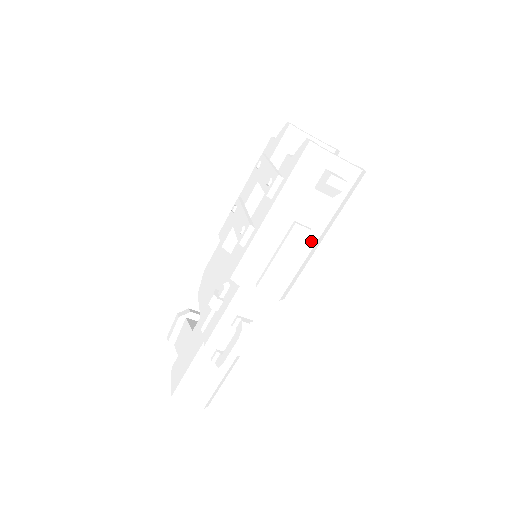
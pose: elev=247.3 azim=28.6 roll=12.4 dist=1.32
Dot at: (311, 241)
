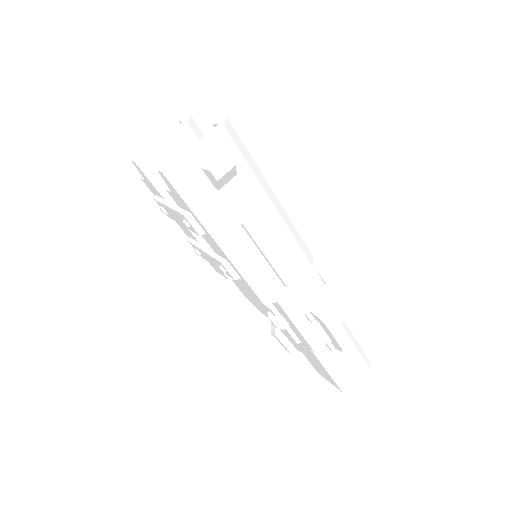
Dot at: (271, 212)
